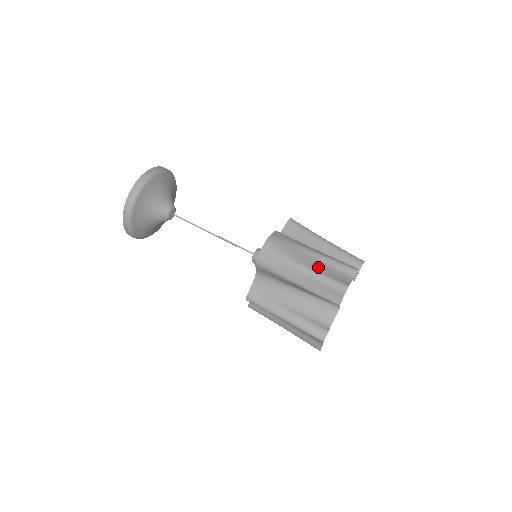
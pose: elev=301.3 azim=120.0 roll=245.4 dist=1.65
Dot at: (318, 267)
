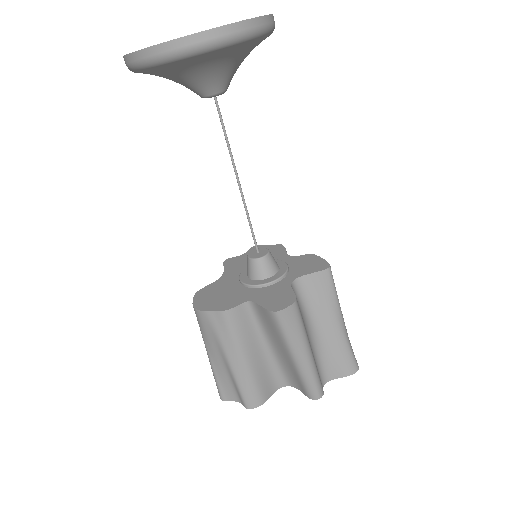
Dot at: (219, 369)
